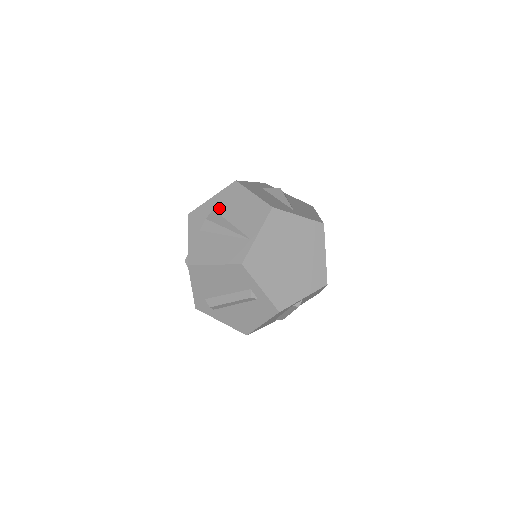
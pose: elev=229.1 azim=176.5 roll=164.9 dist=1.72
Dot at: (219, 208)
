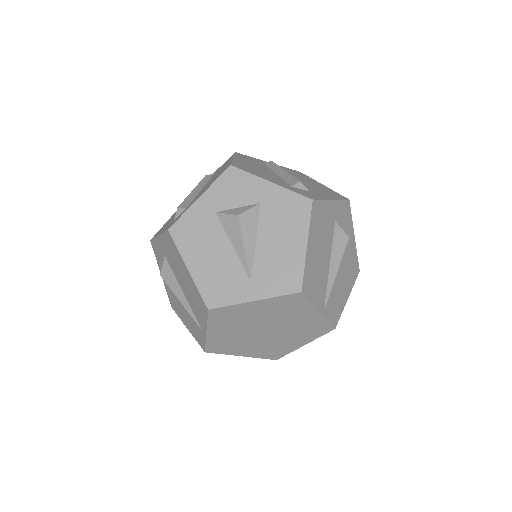
Dot at: (168, 260)
